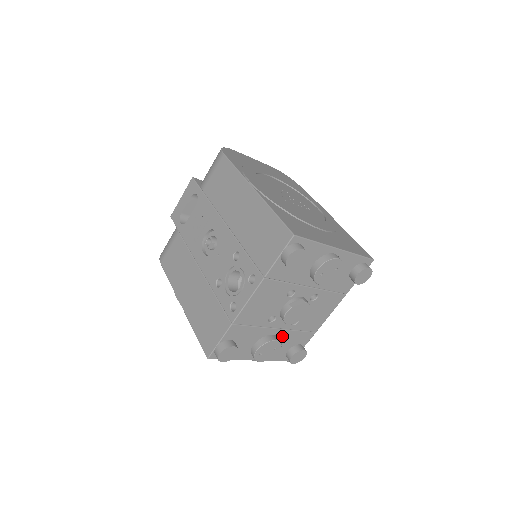
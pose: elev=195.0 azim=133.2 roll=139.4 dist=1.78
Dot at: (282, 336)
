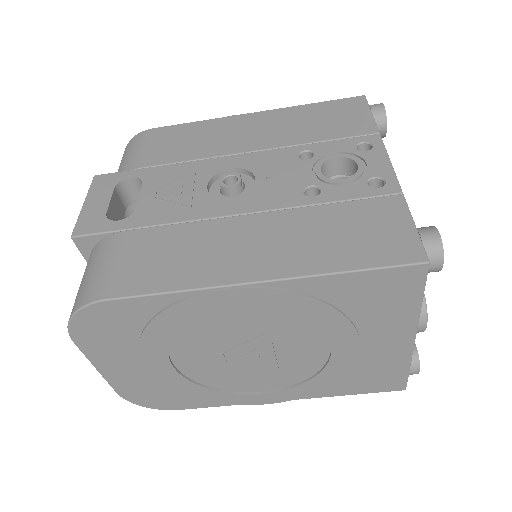
Dot at: occluded
